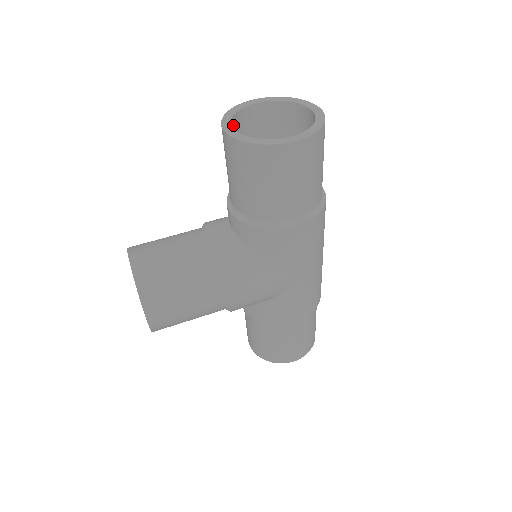
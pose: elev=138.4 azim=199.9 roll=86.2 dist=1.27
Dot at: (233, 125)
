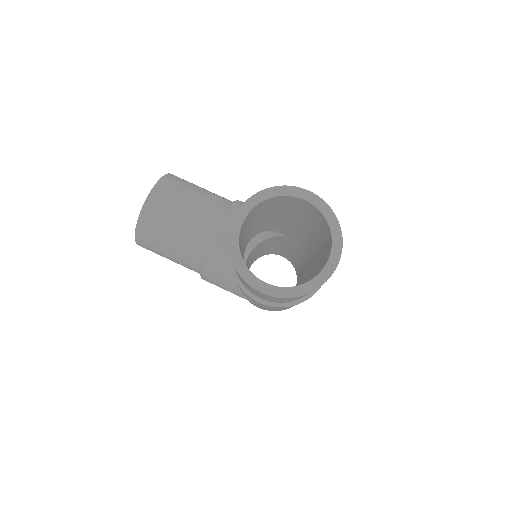
Dot at: (261, 204)
